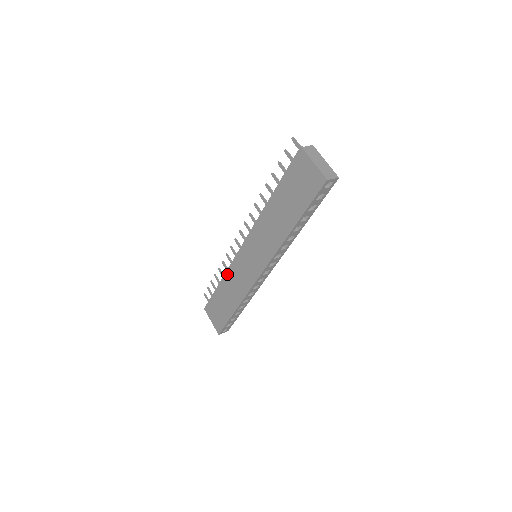
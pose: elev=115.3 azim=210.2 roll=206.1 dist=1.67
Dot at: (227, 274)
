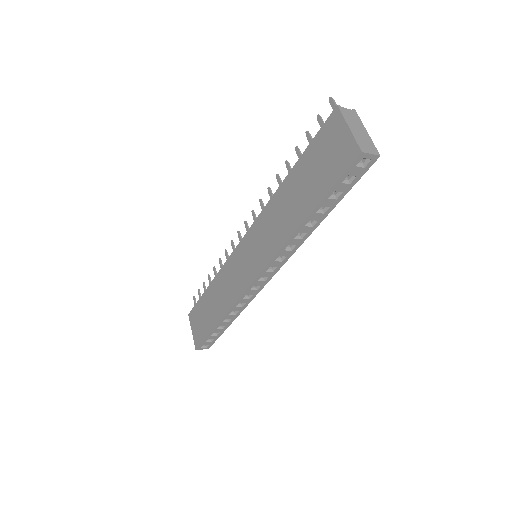
Dot at: (219, 274)
